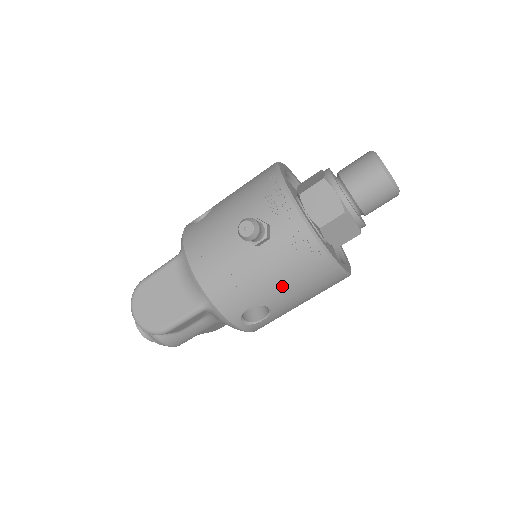
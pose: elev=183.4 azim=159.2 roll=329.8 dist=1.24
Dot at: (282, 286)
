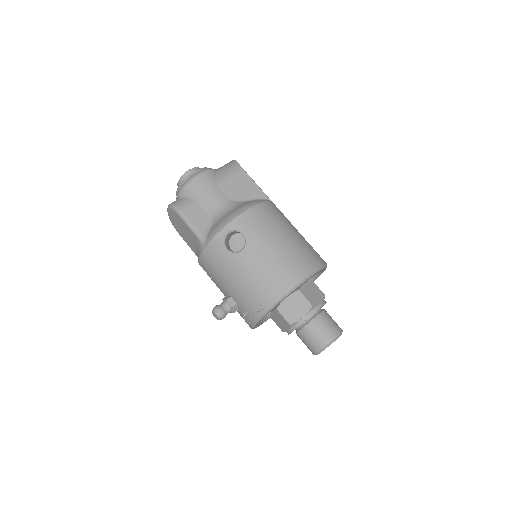
Dot at: occluded
